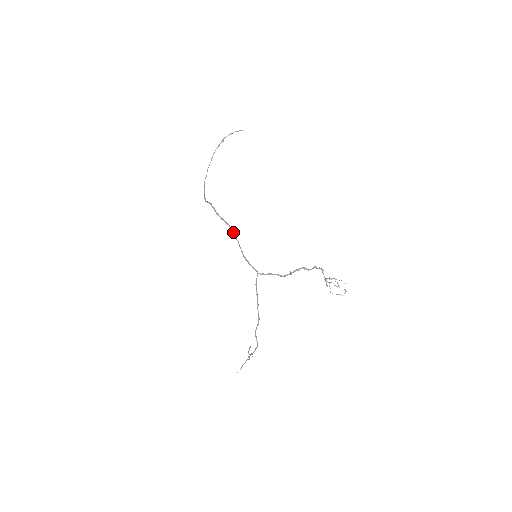
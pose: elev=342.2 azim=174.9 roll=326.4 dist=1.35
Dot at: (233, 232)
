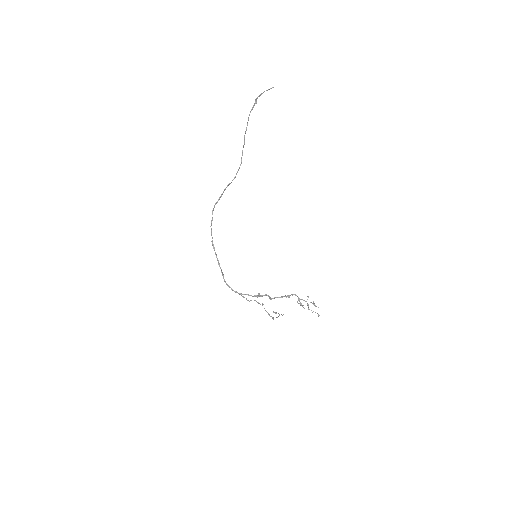
Dot at: occluded
